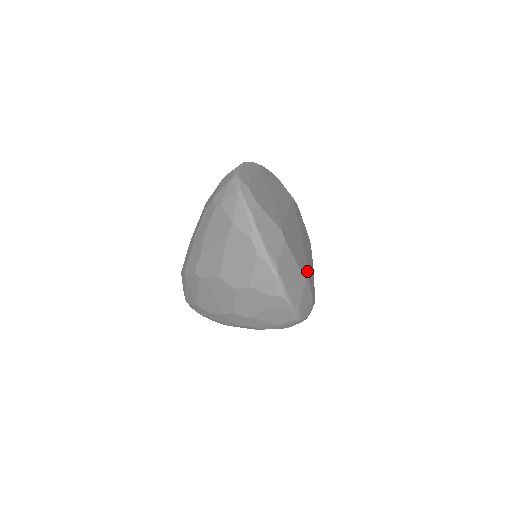
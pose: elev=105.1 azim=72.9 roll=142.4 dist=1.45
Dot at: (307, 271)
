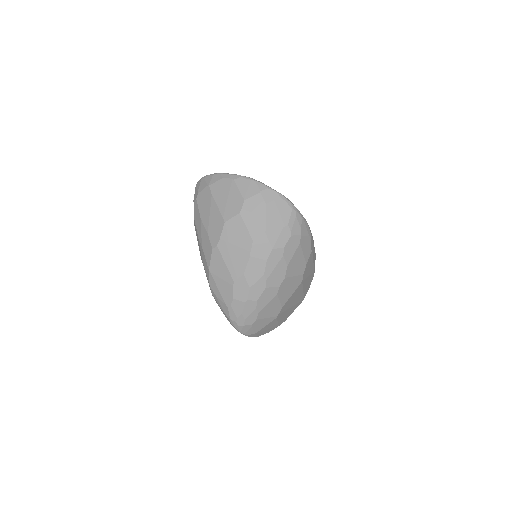
Dot at: occluded
